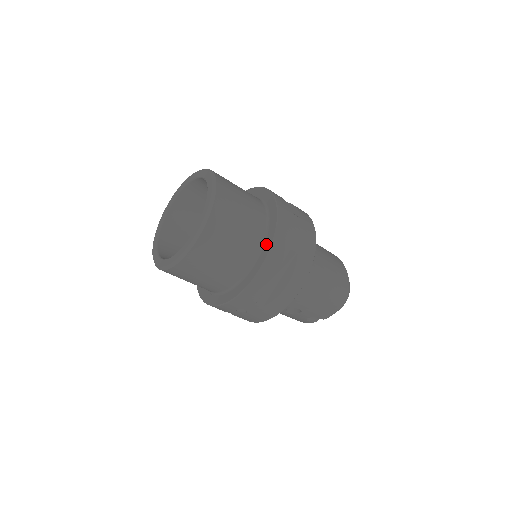
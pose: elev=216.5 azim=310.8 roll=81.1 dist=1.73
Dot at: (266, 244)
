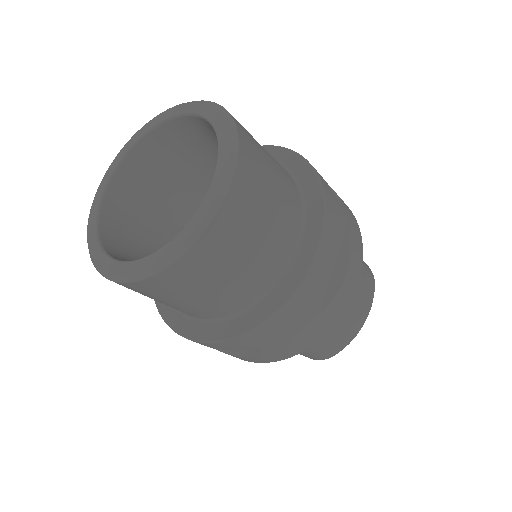
Dot at: (225, 326)
